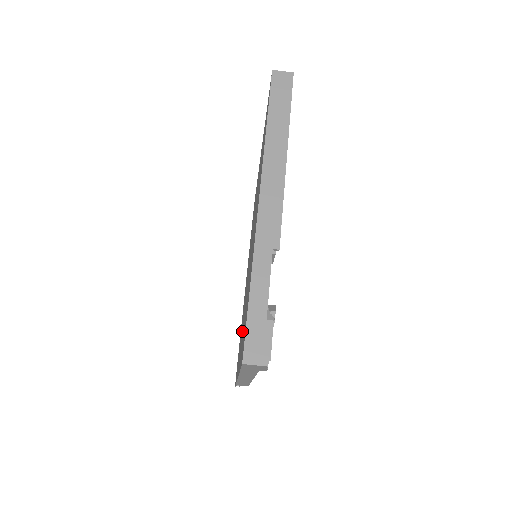
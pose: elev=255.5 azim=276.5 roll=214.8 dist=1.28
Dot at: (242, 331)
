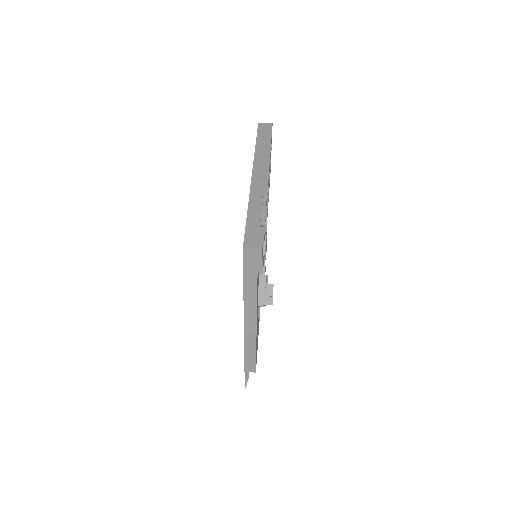
Dot at: occluded
